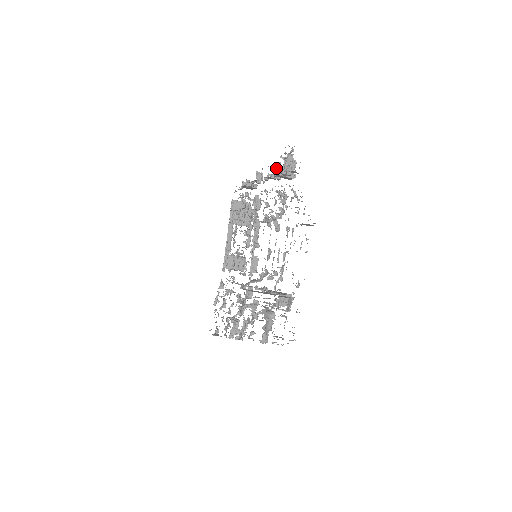
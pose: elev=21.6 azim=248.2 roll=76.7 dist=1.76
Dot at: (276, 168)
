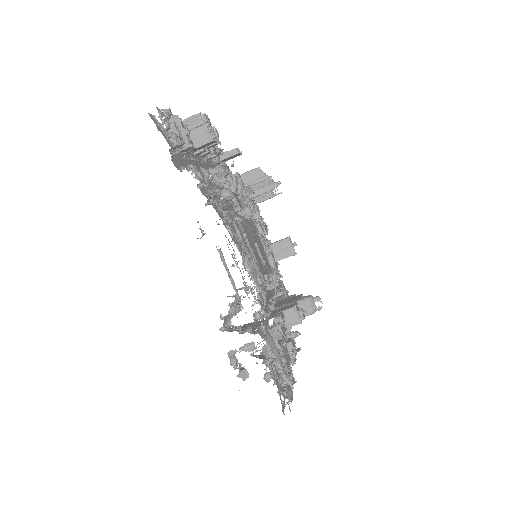
Dot at: occluded
